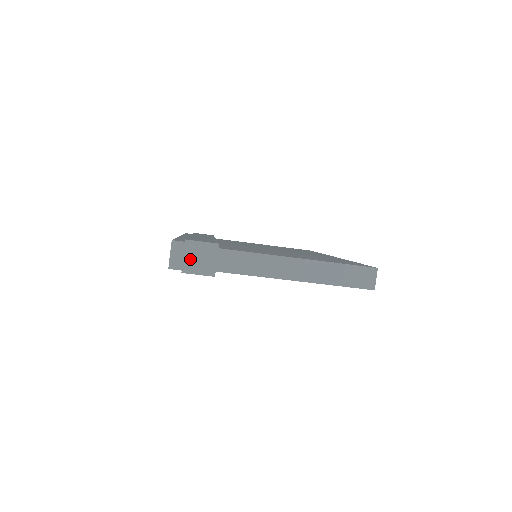
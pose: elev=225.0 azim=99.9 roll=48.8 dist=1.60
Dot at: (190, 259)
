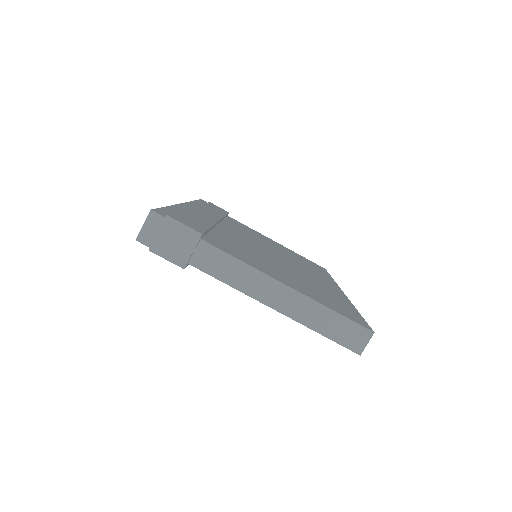
Dot at: (163, 239)
